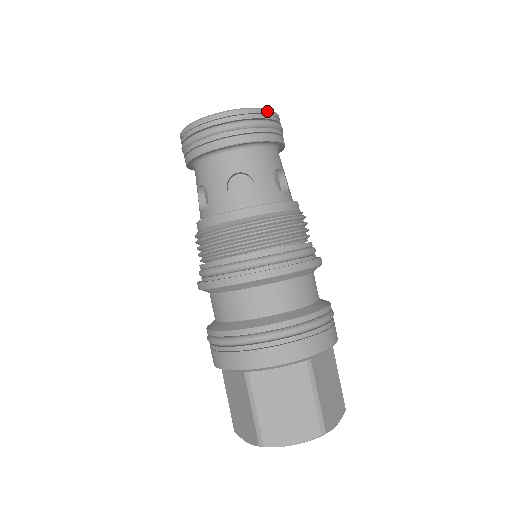
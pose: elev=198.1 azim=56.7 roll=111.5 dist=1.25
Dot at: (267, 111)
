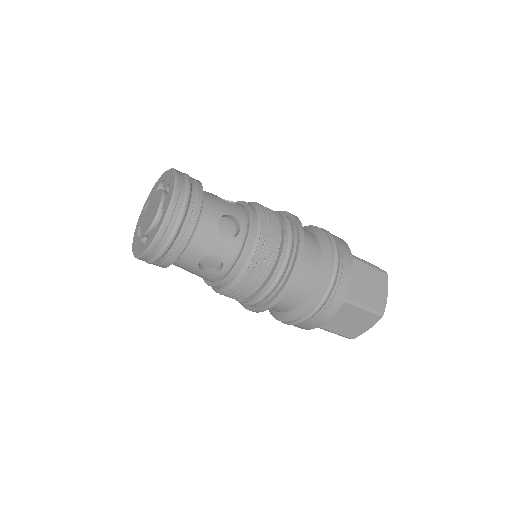
Dot at: (171, 209)
